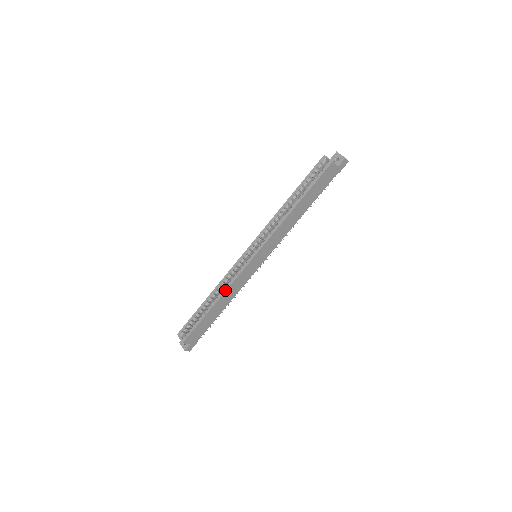
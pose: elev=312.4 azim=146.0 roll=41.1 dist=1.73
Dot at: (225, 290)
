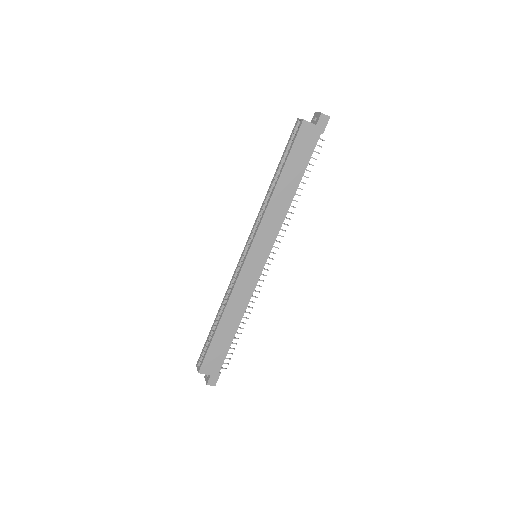
Dot at: (227, 301)
